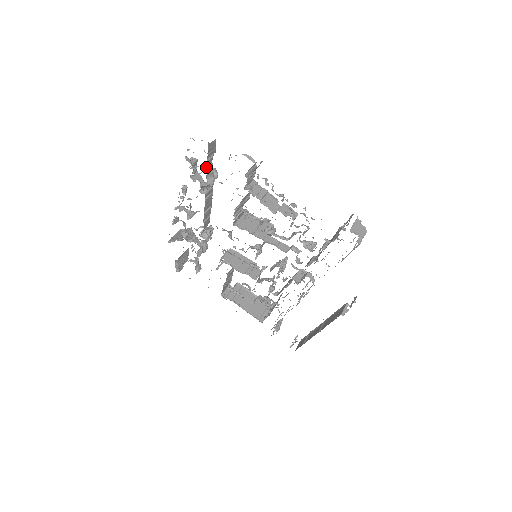
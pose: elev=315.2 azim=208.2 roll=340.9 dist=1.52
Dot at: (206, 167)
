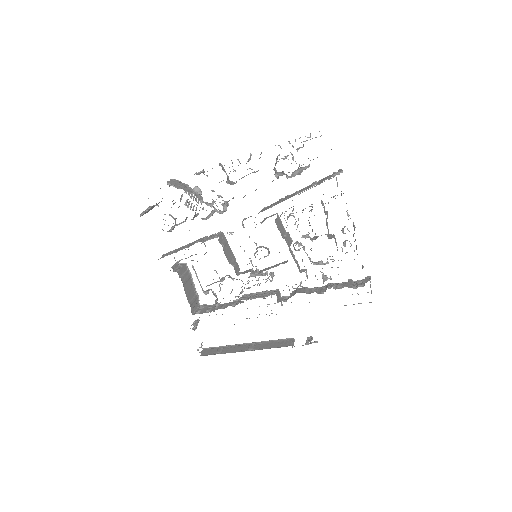
Dot at: occluded
